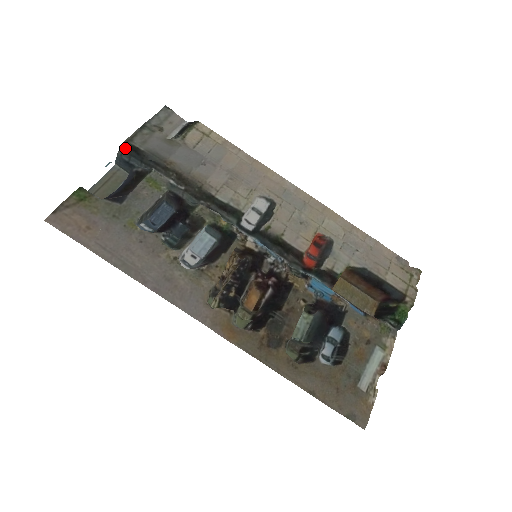
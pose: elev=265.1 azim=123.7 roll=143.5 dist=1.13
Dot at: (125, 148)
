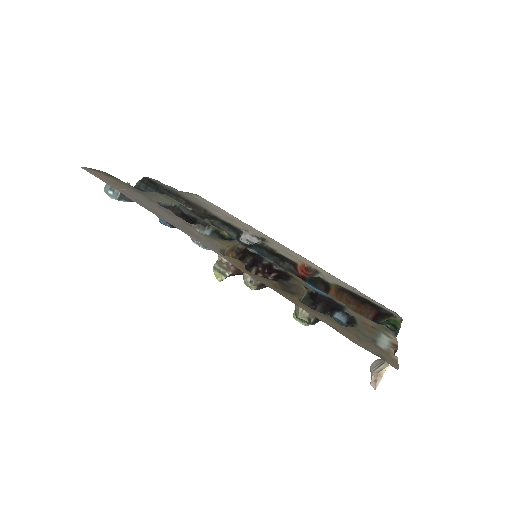
Dot at: (144, 180)
